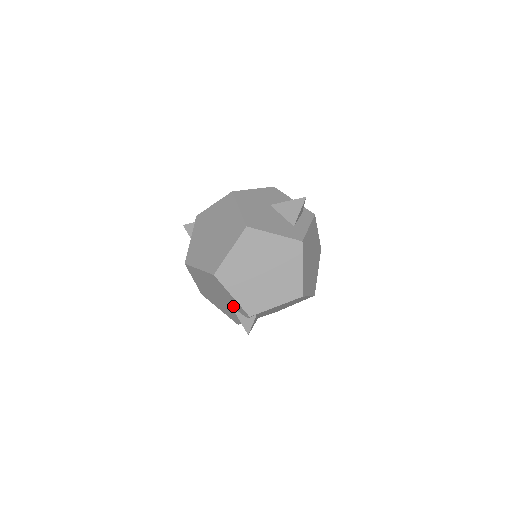
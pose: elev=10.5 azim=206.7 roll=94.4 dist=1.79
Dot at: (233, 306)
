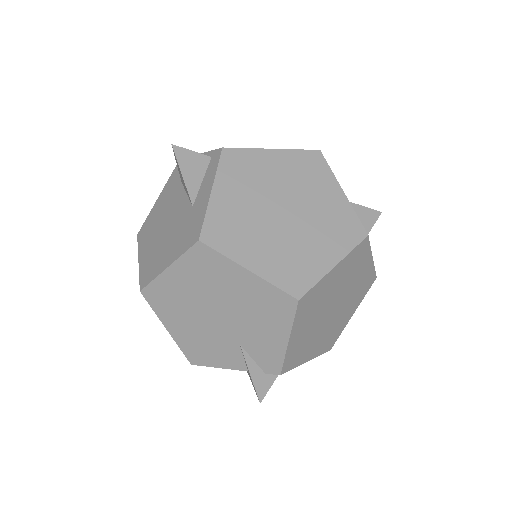
Dot at: (250, 347)
